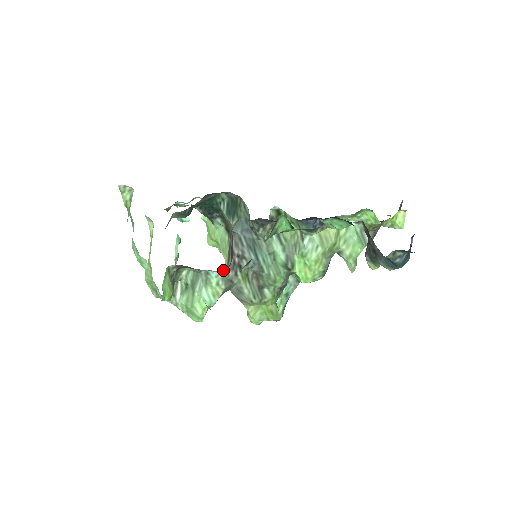
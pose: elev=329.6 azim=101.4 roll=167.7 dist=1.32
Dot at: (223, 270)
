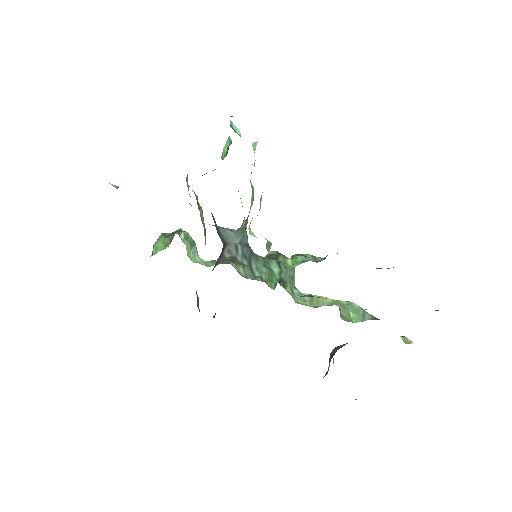
Dot at: occluded
